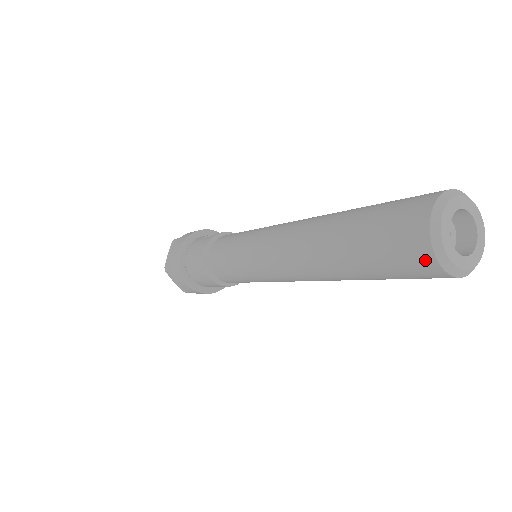
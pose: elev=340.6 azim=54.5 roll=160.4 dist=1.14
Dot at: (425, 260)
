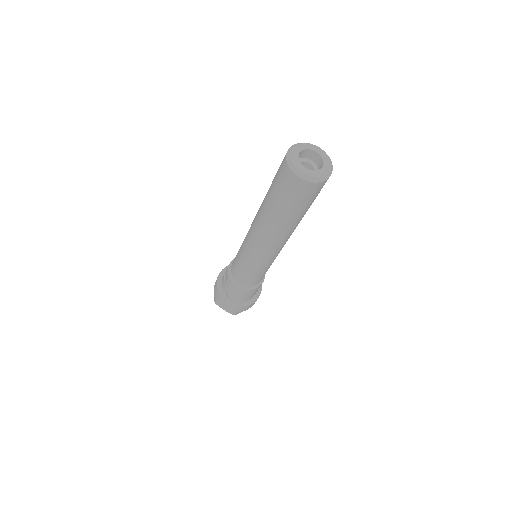
Dot at: (318, 186)
